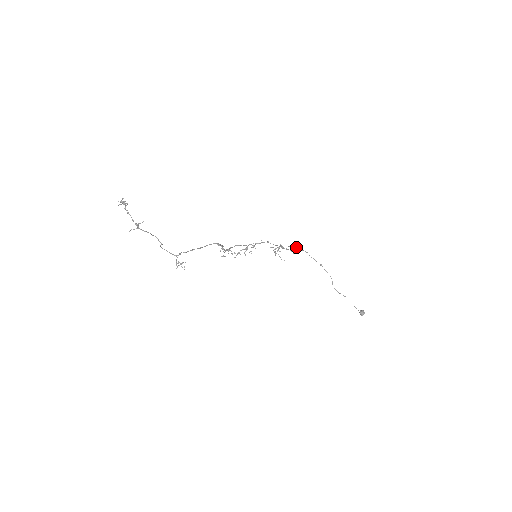
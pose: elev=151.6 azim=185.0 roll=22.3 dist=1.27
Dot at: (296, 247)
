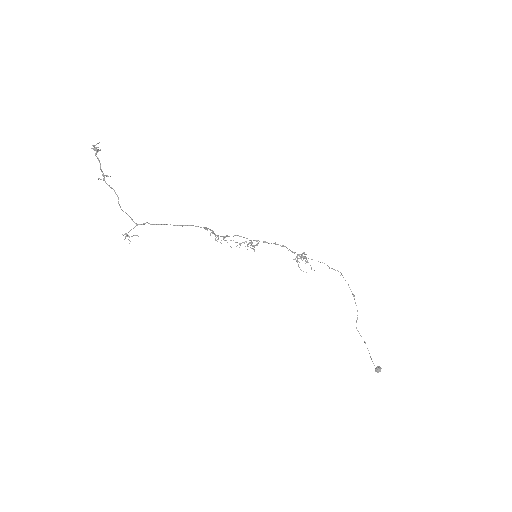
Dot at: occluded
